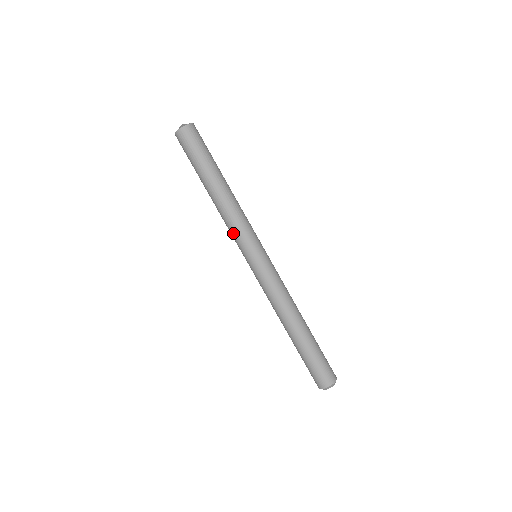
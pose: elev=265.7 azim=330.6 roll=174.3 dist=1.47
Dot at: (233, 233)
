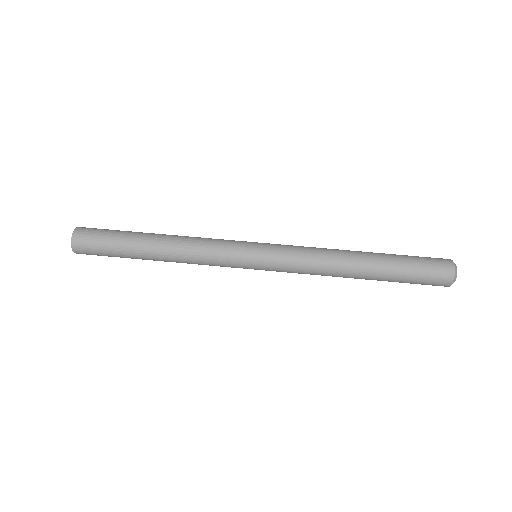
Dot at: (214, 263)
